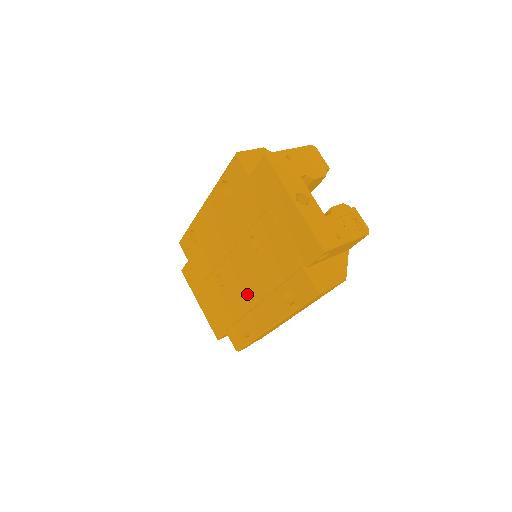
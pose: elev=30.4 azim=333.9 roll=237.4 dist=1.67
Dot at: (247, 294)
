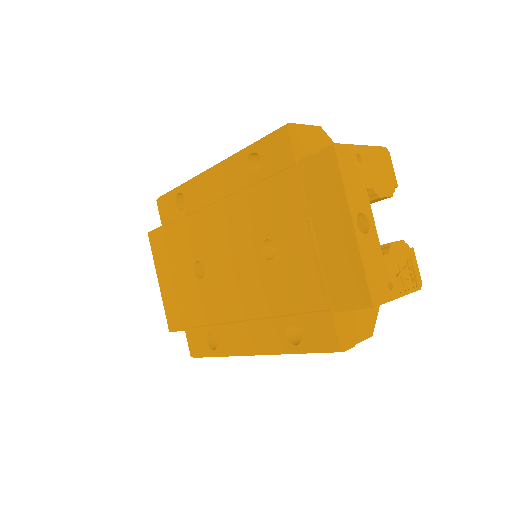
Dot at: (232, 302)
